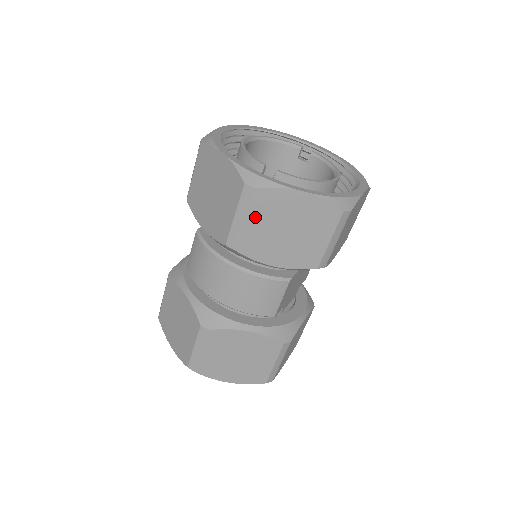
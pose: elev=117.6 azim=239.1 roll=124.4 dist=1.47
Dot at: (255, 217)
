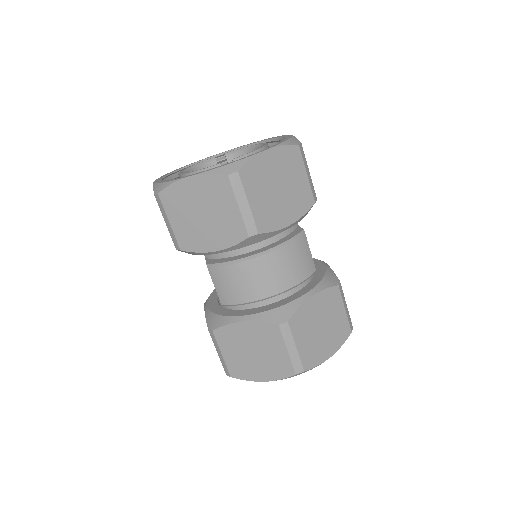
Dot at: (253, 195)
